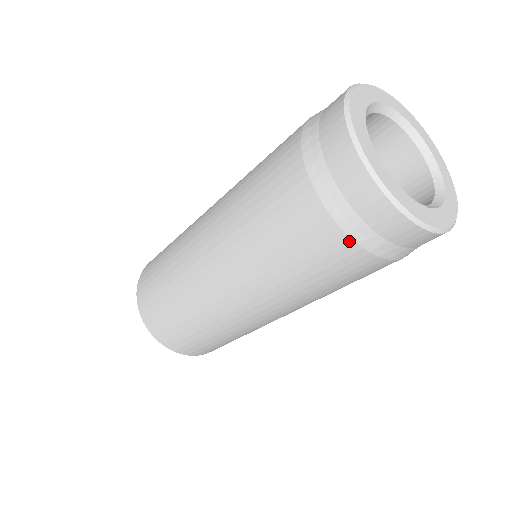
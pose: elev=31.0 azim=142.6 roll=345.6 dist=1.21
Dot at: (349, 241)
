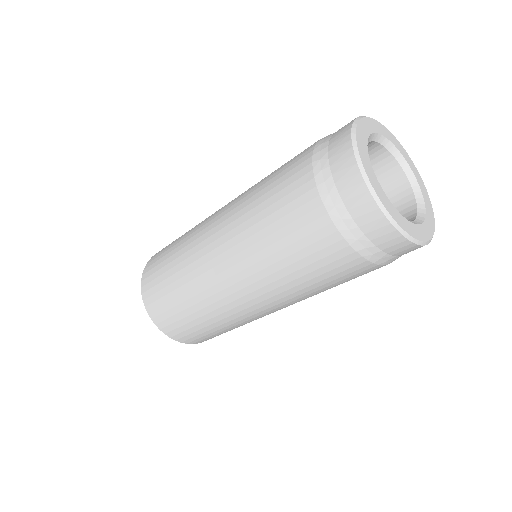
Dot at: (334, 229)
